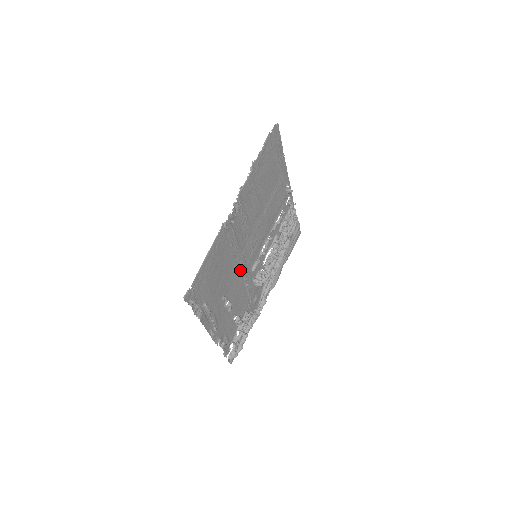
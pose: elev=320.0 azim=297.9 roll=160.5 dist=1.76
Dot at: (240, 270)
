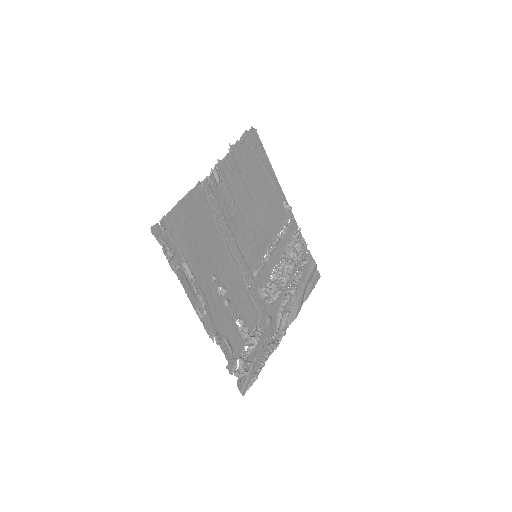
Dot at: (235, 260)
